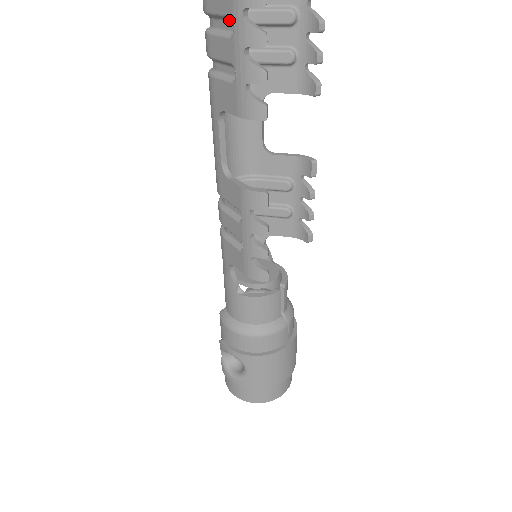
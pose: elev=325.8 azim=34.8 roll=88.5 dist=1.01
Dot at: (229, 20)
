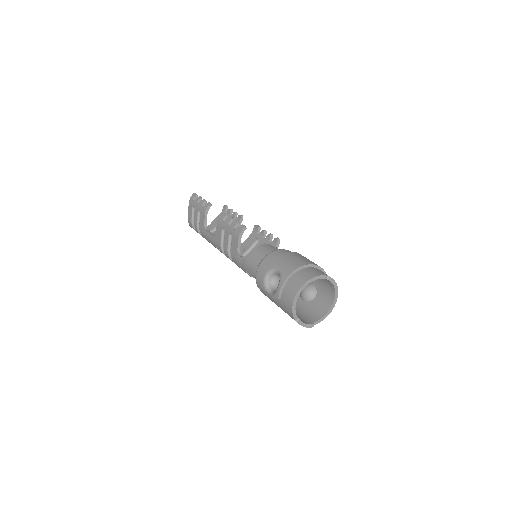
Dot at: occluded
